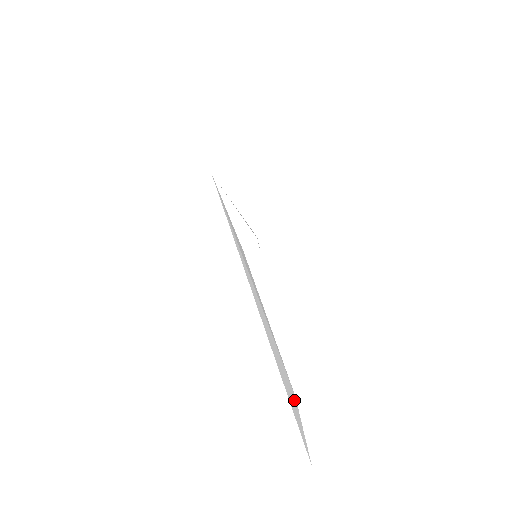
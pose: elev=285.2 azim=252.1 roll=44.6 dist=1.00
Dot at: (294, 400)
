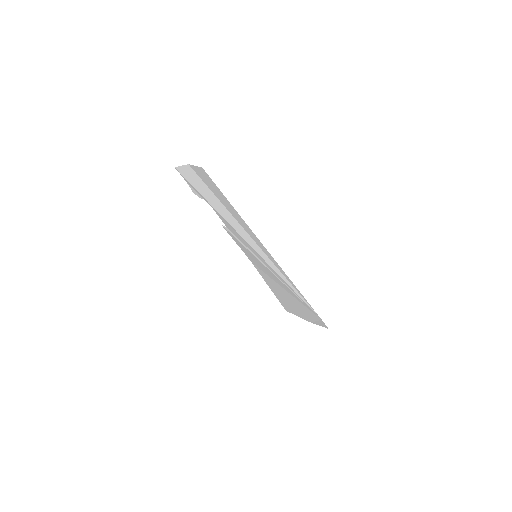
Dot at: occluded
